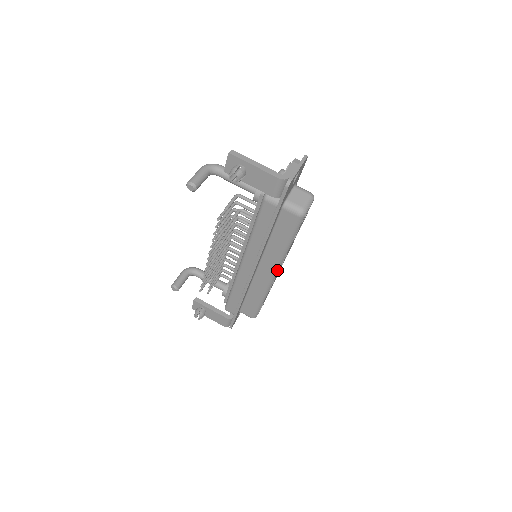
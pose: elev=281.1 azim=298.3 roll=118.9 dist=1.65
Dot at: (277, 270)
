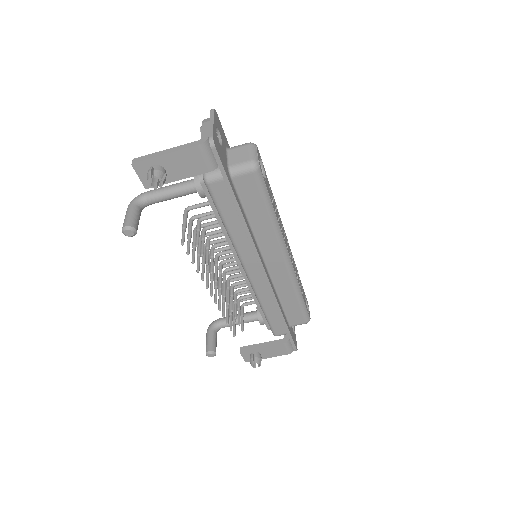
Dot at: (285, 250)
